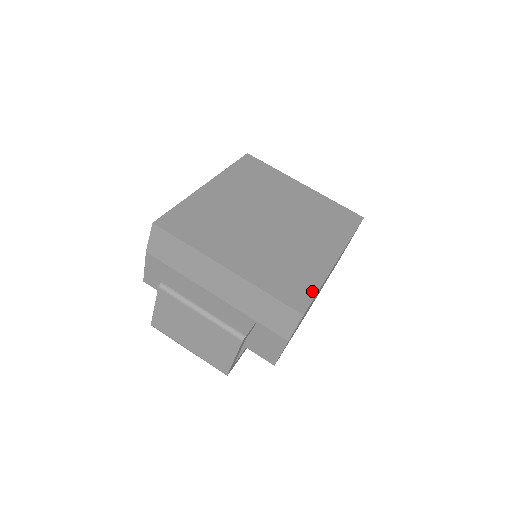
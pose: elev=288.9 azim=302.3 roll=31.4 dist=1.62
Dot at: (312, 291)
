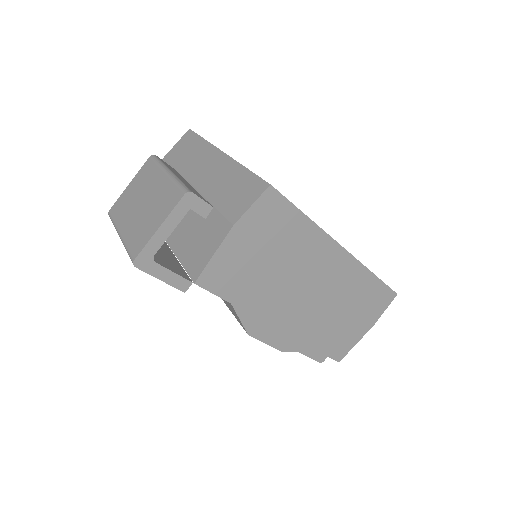
Dot at: occluded
